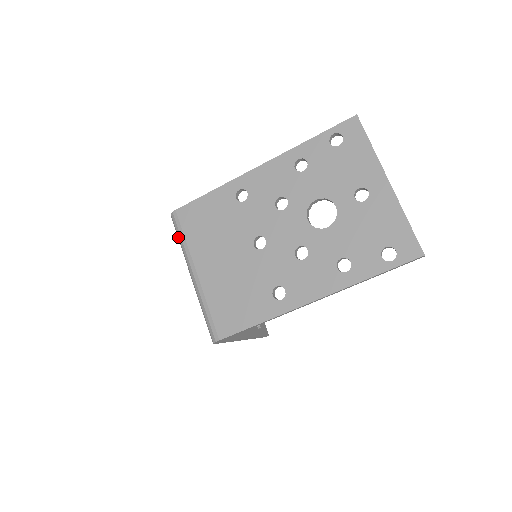
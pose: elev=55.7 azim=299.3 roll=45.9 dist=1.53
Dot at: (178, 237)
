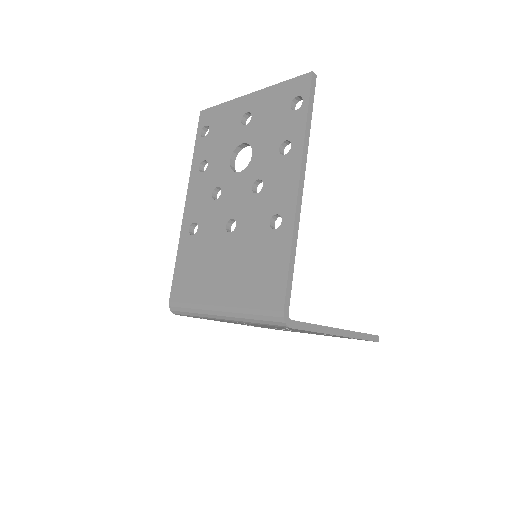
Dot at: (188, 313)
